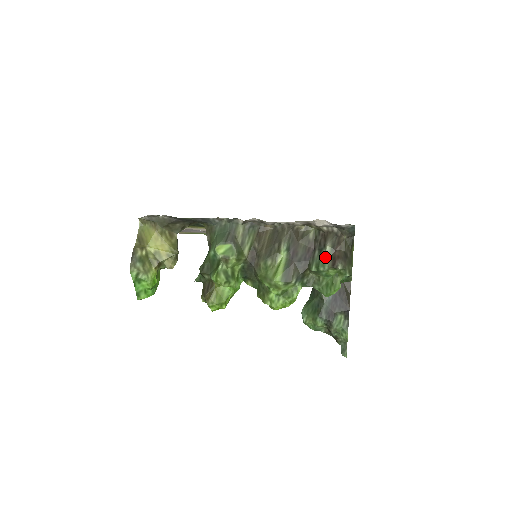
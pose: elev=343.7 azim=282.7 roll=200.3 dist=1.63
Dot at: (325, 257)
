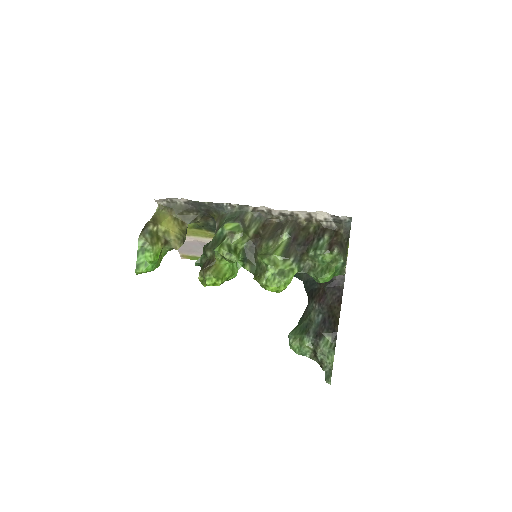
Dot at: (323, 244)
